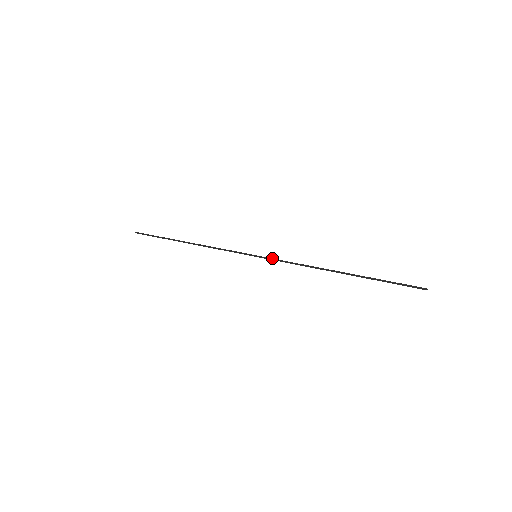
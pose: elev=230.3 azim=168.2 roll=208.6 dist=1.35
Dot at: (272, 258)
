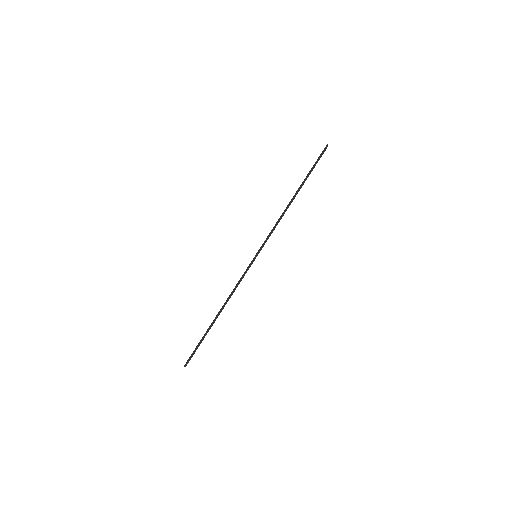
Dot at: (263, 243)
